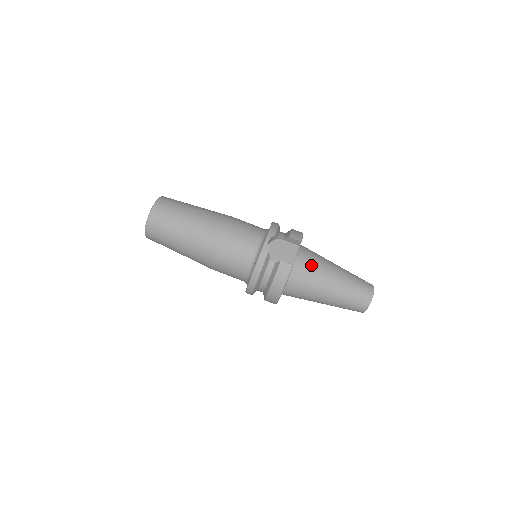
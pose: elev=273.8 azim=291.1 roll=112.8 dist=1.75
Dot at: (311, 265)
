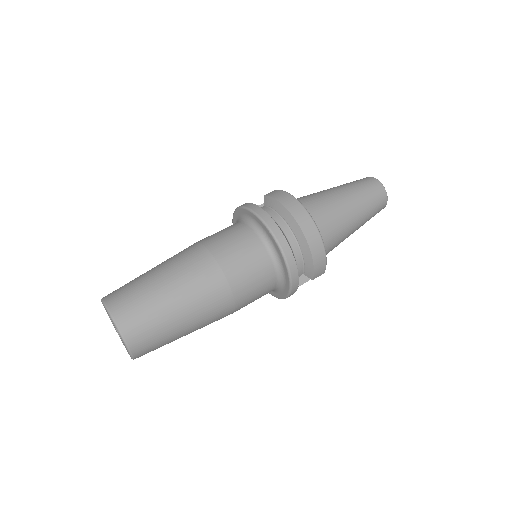
Dot at: occluded
